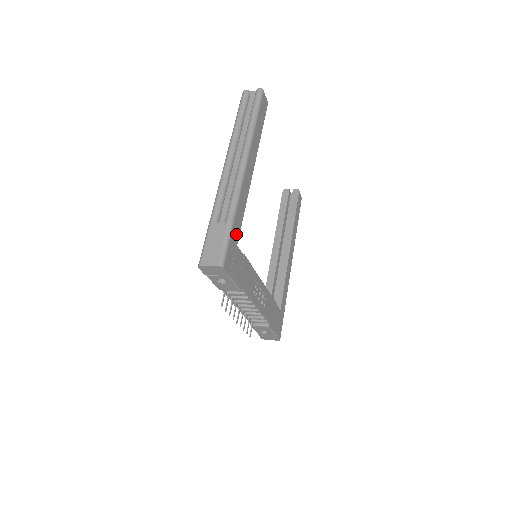
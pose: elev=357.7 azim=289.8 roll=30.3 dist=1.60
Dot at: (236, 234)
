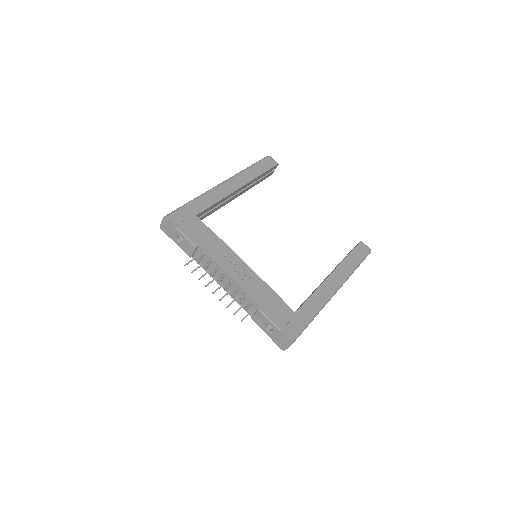
Dot at: (196, 209)
